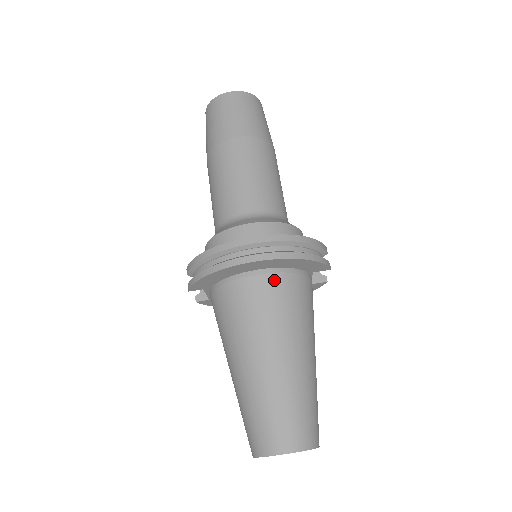
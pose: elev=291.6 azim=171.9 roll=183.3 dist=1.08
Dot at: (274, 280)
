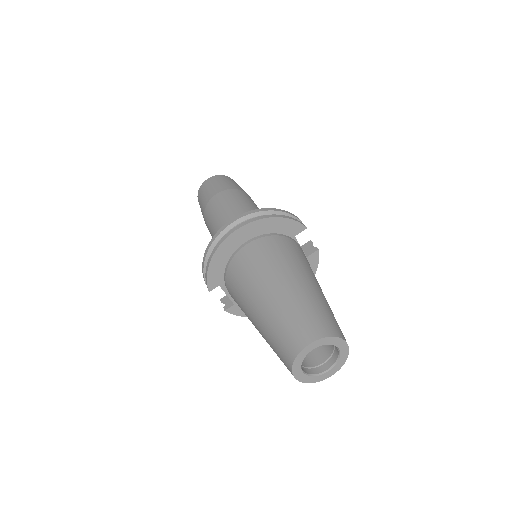
Dot at: (259, 242)
